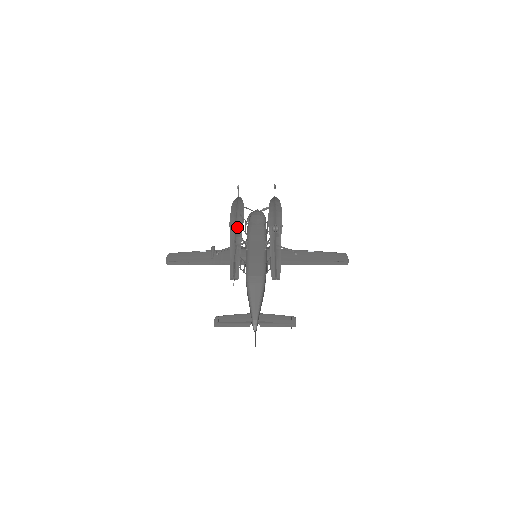
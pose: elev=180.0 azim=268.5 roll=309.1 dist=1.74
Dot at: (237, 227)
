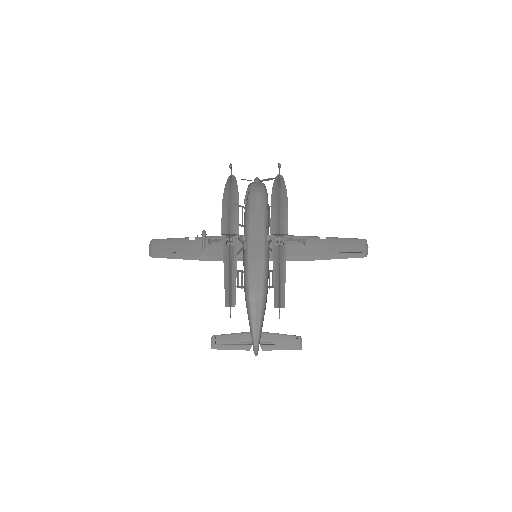
Dot at: (231, 239)
